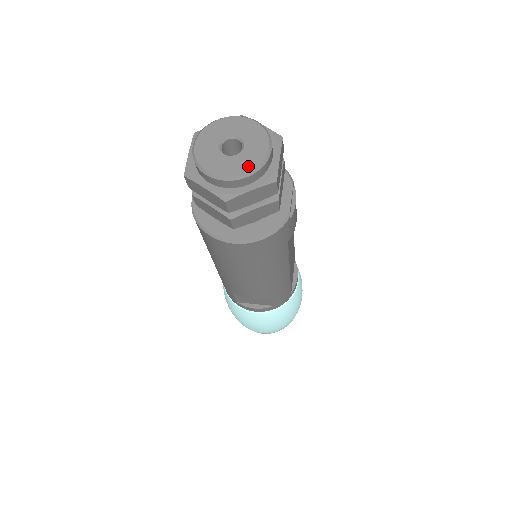
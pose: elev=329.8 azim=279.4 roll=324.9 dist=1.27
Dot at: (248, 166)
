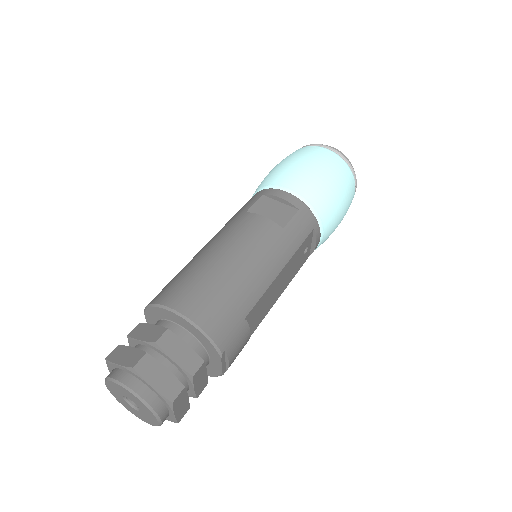
Dot at: (149, 422)
